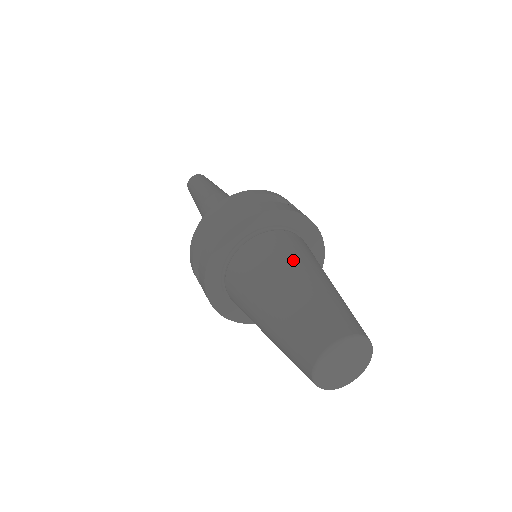
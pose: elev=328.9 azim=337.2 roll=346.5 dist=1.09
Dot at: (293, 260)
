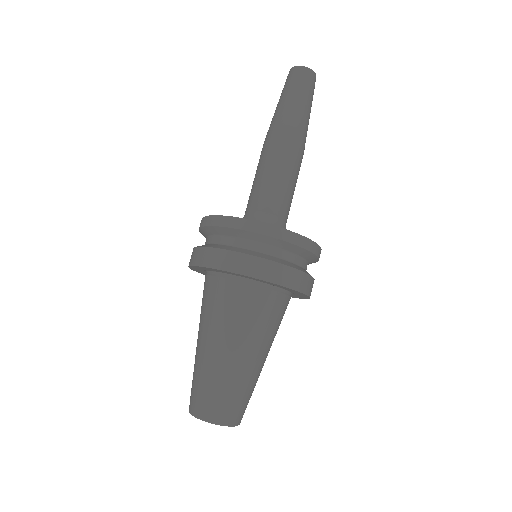
Dot at: (248, 333)
